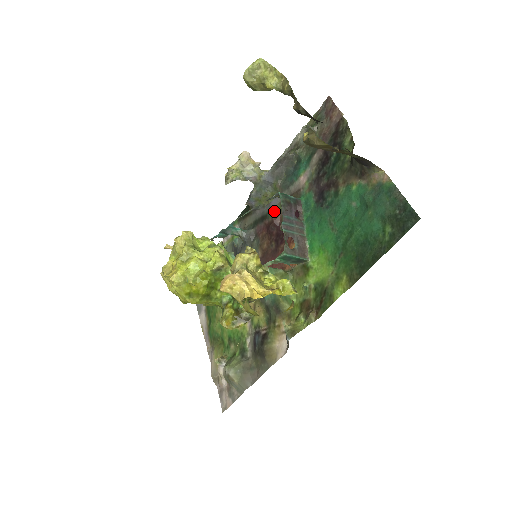
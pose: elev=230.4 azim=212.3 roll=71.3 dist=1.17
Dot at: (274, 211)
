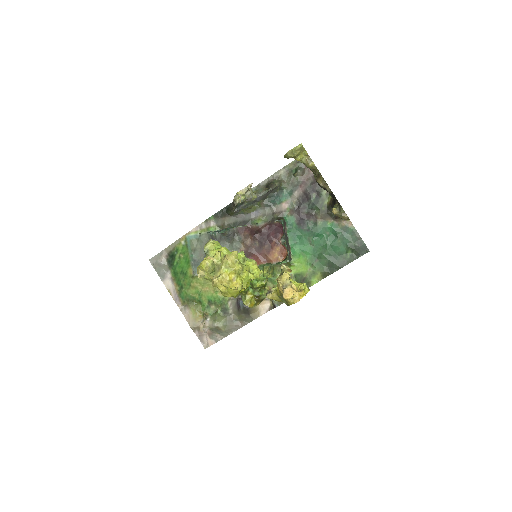
Dot at: (258, 221)
